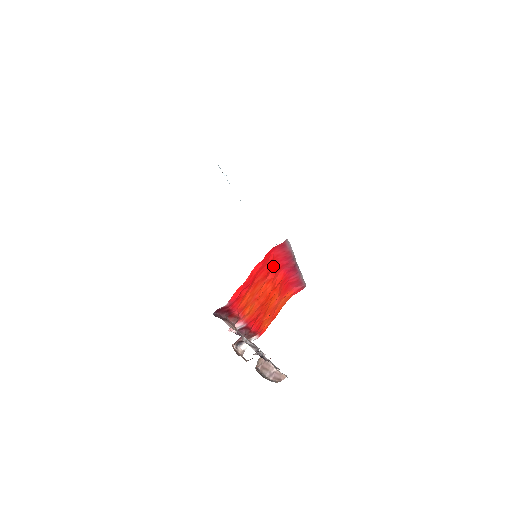
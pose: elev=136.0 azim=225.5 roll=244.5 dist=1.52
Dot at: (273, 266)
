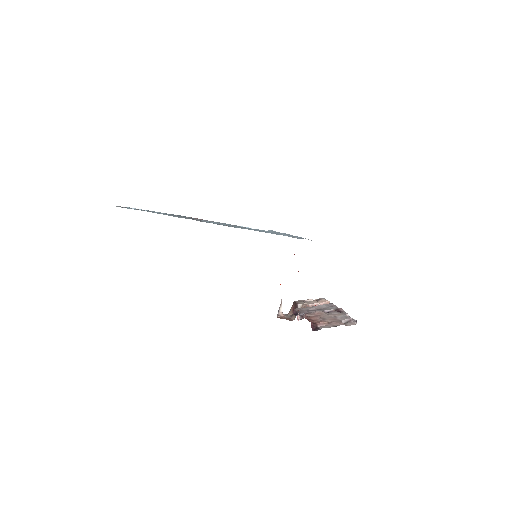
Dot at: occluded
